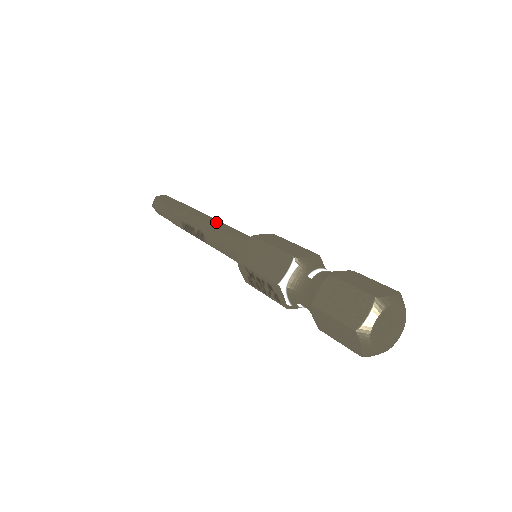
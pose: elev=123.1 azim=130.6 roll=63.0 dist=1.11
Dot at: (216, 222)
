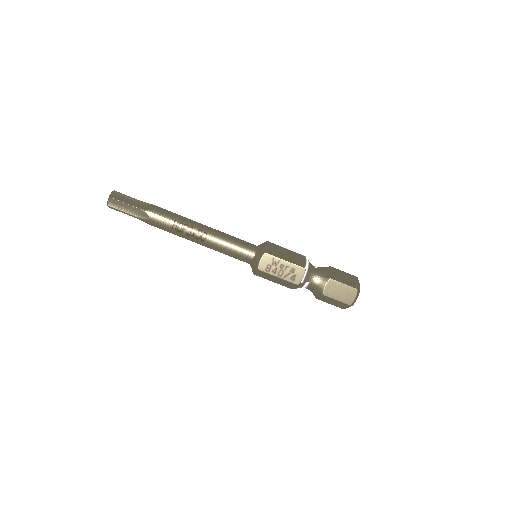
Dot at: occluded
